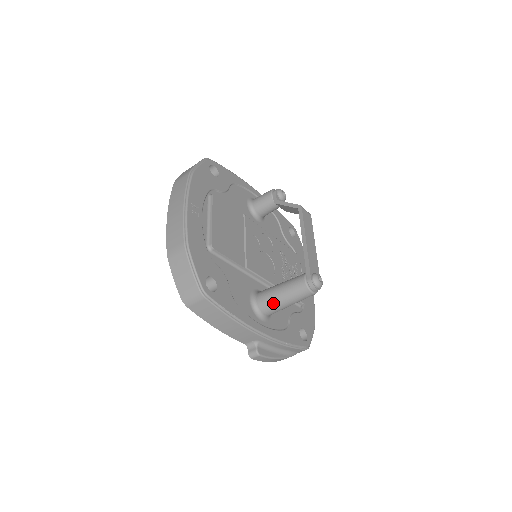
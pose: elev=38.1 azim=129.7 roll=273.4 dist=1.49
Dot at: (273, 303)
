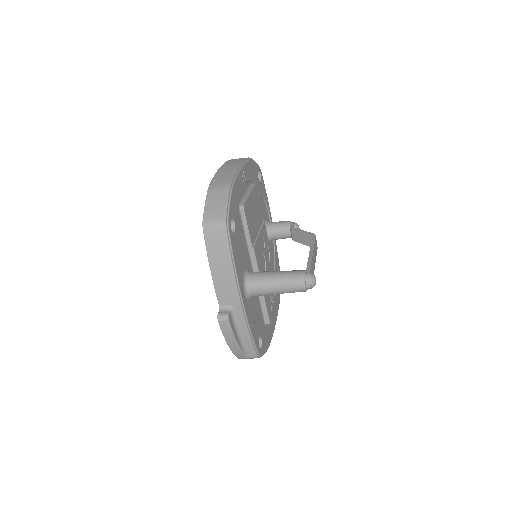
Dot at: (265, 281)
